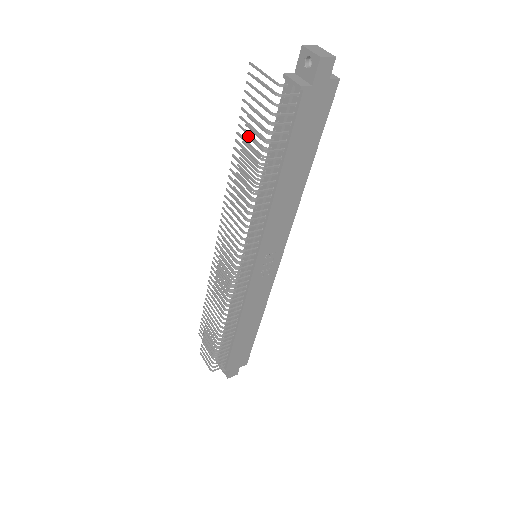
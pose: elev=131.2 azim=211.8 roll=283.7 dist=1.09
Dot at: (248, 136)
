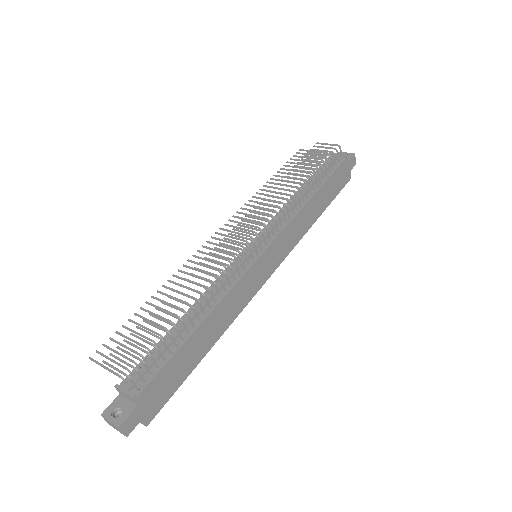
Dot at: (303, 162)
